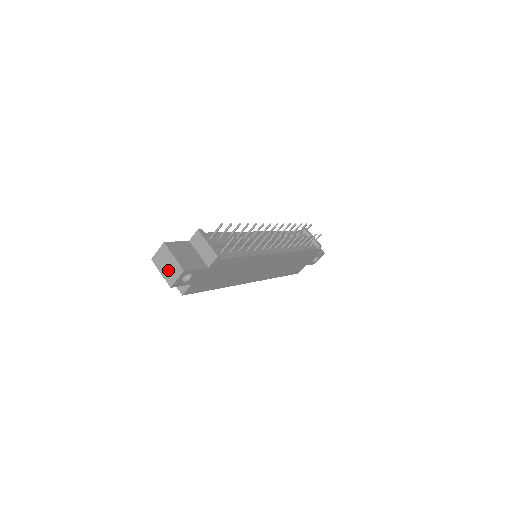
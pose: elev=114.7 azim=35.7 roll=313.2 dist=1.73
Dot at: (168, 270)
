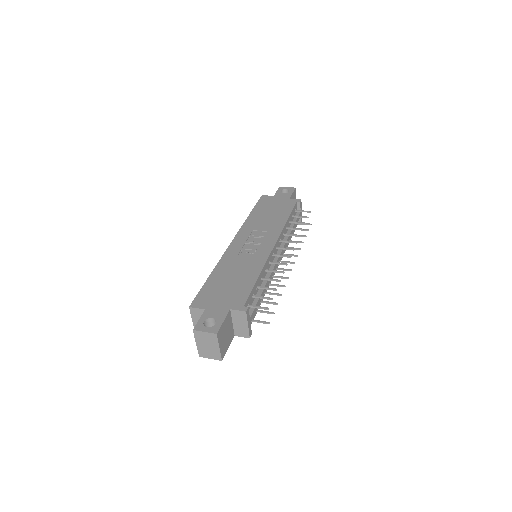
Dot at: (206, 349)
